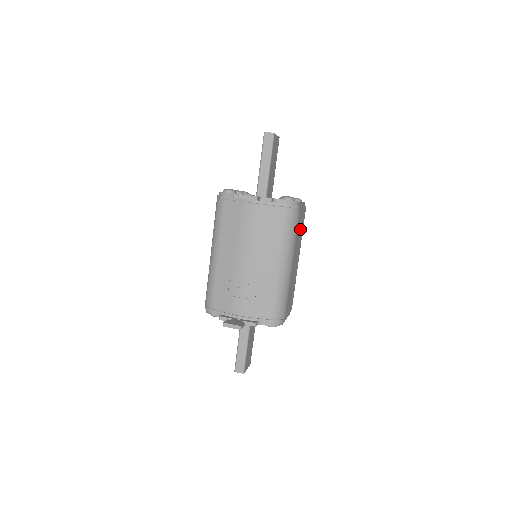
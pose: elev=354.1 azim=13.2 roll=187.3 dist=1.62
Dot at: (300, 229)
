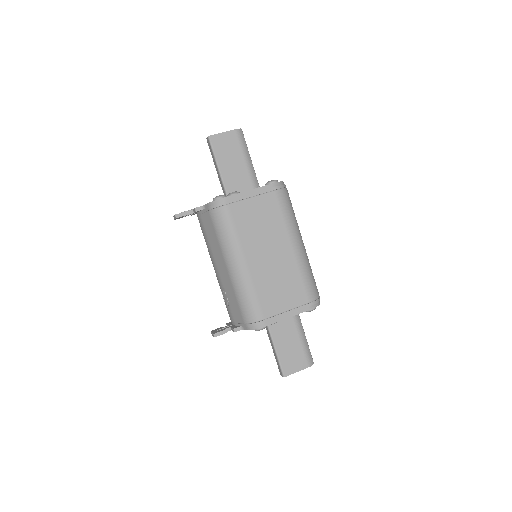
Dot at: (260, 219)
